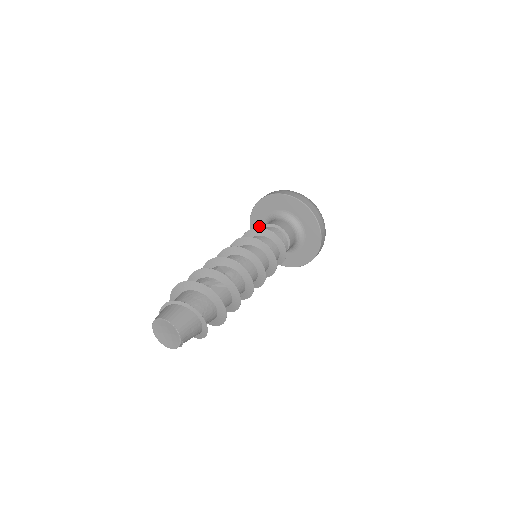
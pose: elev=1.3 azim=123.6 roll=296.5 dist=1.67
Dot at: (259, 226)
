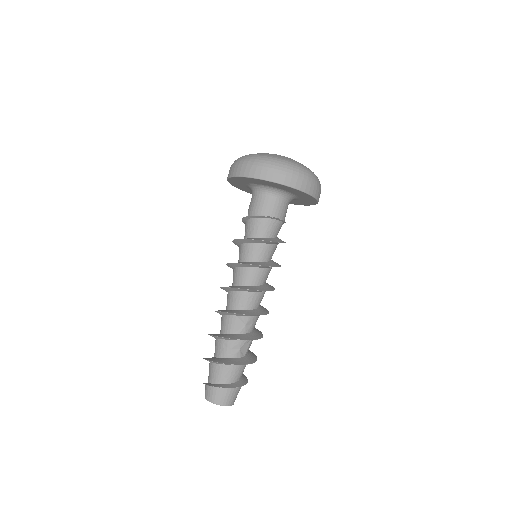
Dot at: (240, 183)
